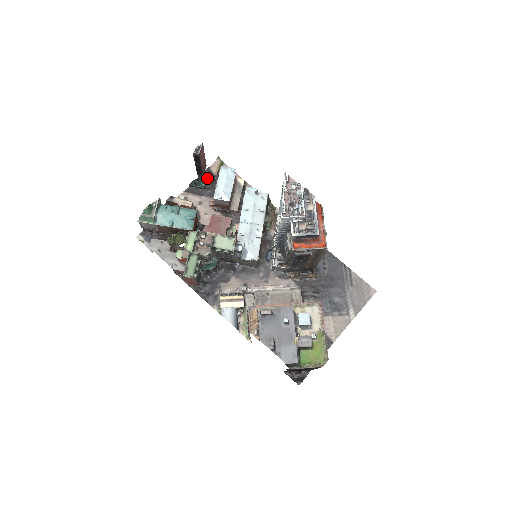
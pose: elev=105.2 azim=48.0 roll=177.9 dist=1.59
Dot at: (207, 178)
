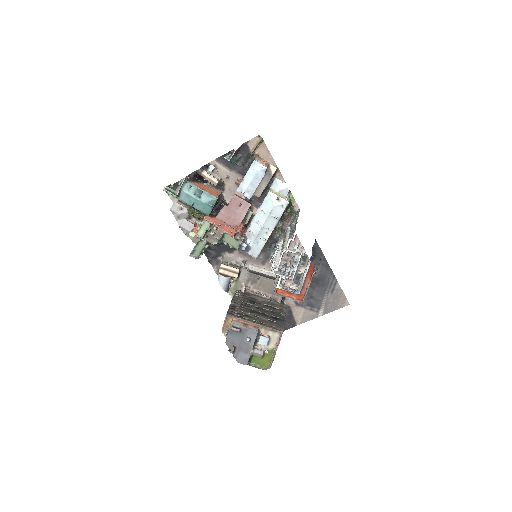
Dot at: (242, 153)
